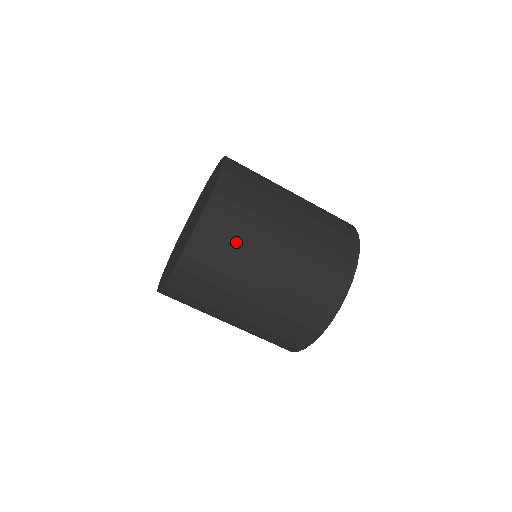
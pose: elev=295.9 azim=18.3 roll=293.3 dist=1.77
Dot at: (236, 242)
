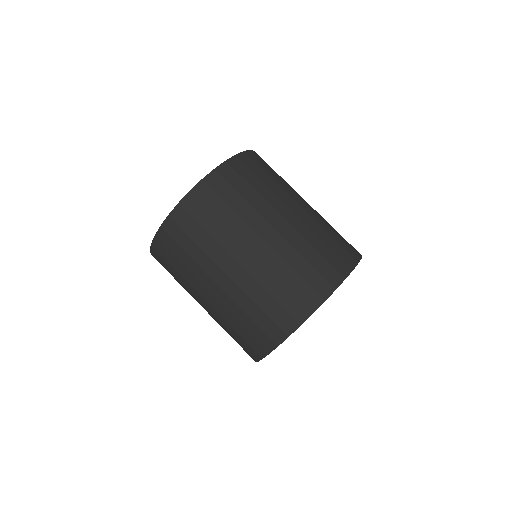
Dot at: (253, 189)
